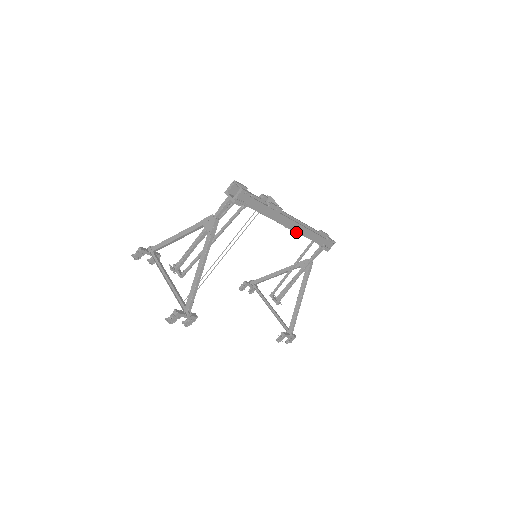
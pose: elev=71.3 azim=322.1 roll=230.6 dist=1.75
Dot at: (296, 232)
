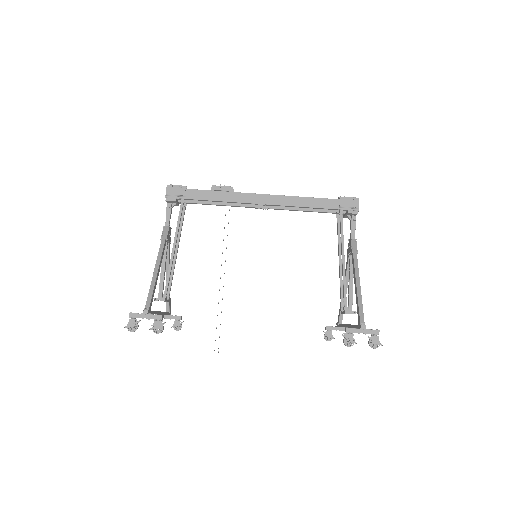
Dot at: (279, 205)
